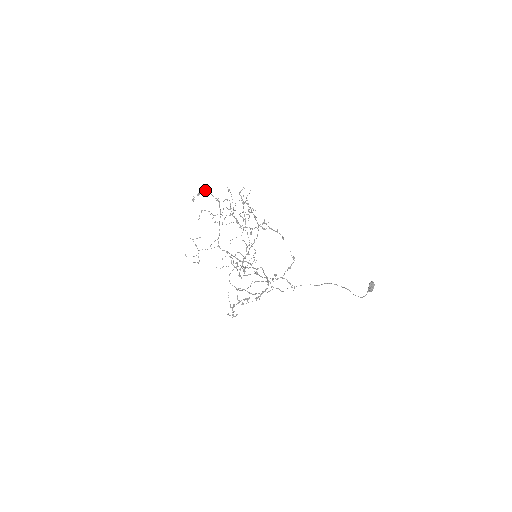
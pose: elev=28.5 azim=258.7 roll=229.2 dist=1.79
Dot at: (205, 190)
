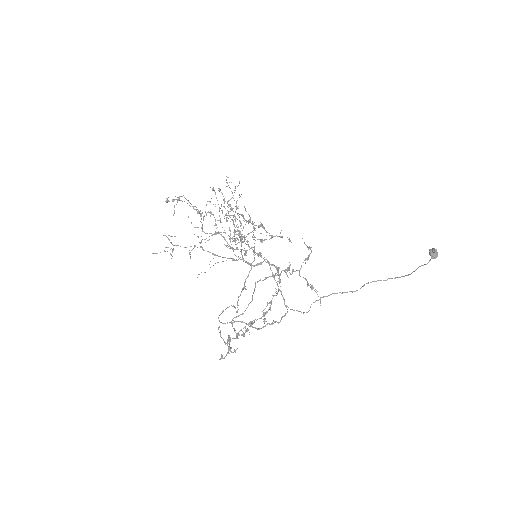
Dot at: occluded
